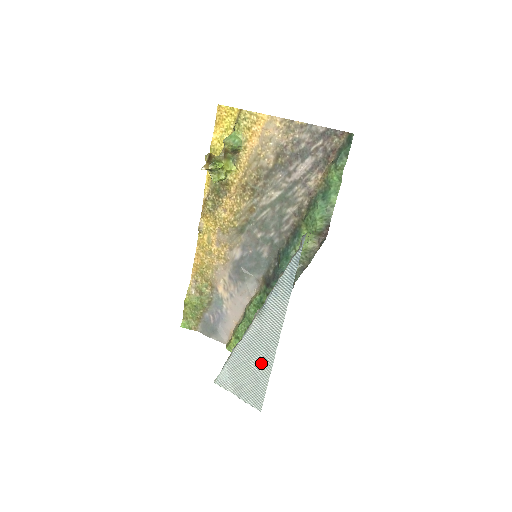
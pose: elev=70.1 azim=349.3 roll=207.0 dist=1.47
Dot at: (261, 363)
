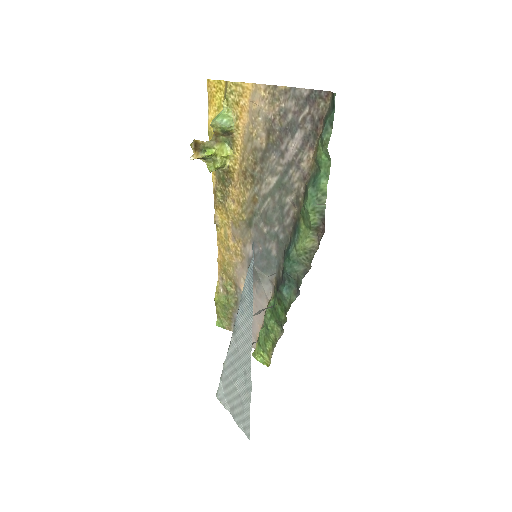
Dot at: (243, 386)
